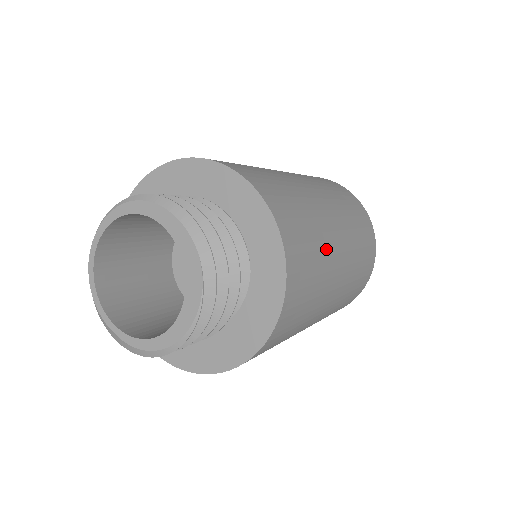
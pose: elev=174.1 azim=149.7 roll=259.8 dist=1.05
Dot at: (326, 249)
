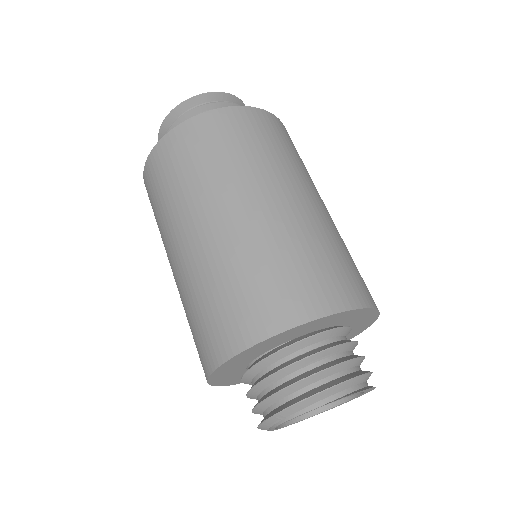
Dot at: occluded
